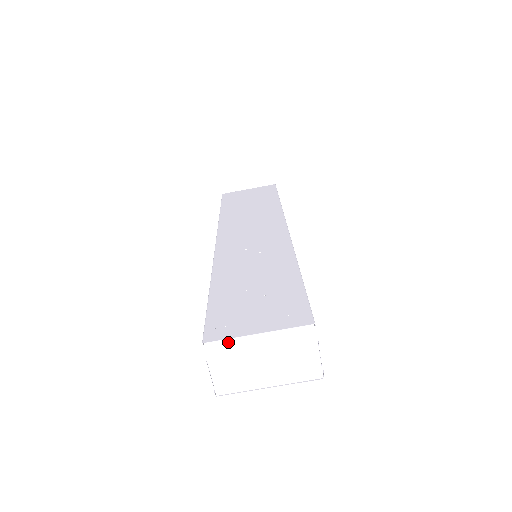
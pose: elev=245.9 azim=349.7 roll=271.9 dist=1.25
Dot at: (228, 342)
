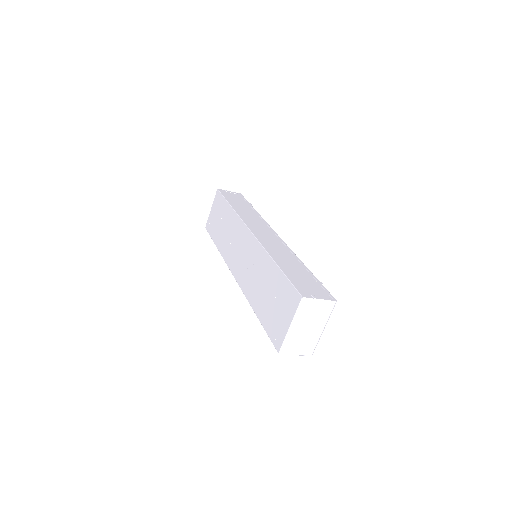
Dot at: (285, 342)
